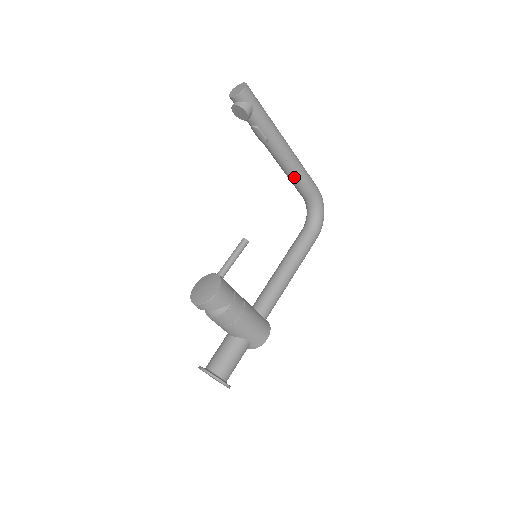
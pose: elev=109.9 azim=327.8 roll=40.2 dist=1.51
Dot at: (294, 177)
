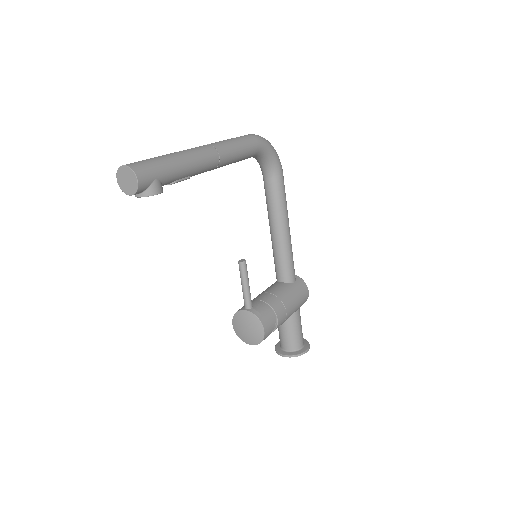
Dot at: occluded
